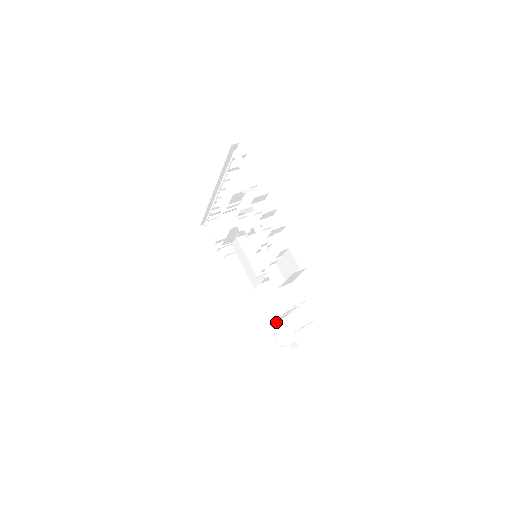
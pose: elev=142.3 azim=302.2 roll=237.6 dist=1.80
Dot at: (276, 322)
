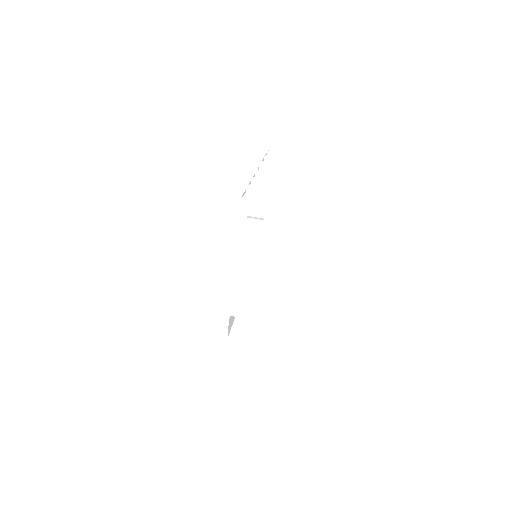
Dot at: occluded
